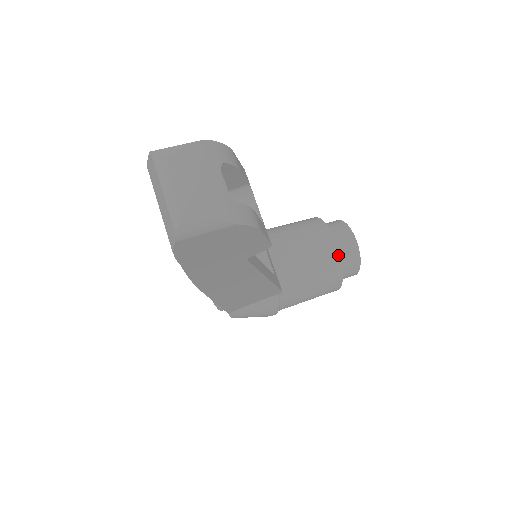
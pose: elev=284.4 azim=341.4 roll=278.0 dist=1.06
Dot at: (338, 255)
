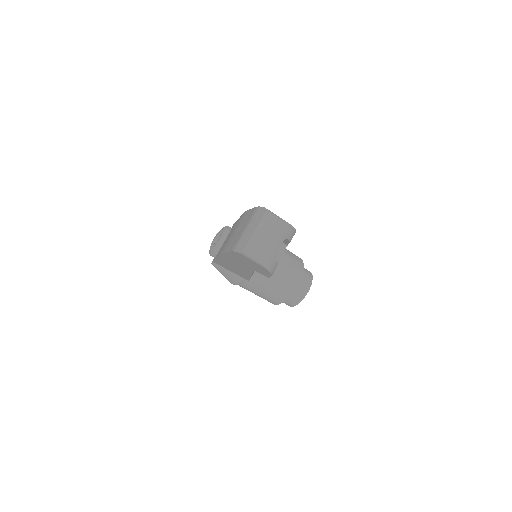
Dot at: (292, 291)
